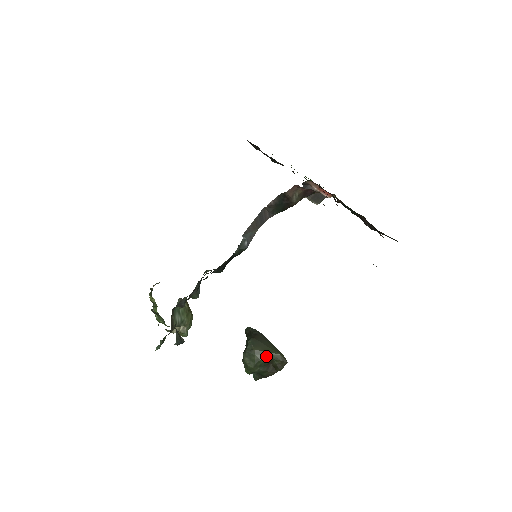
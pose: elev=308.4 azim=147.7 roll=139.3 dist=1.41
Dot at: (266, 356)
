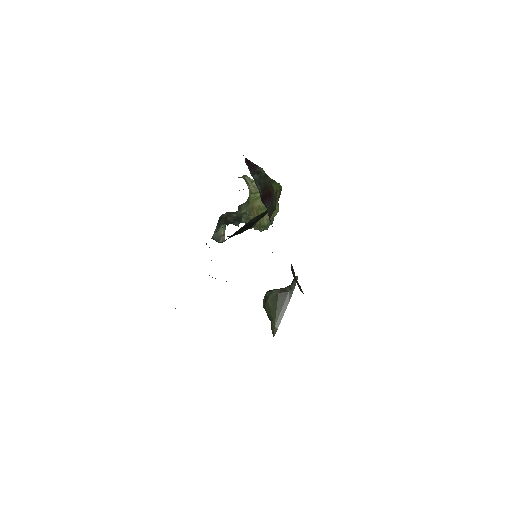
Dot at: (269, 314)
